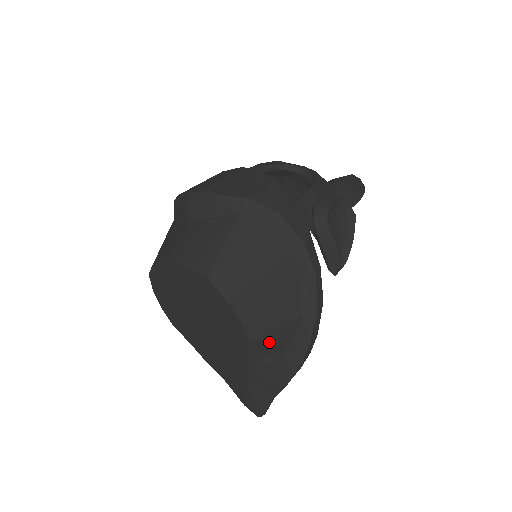
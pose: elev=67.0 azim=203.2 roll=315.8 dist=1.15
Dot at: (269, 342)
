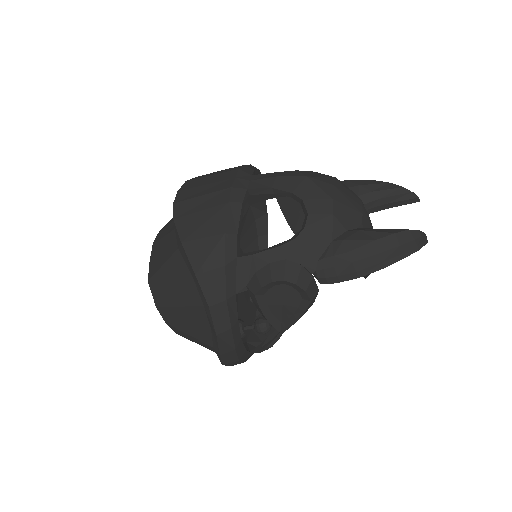
Dot at: (193, 341)
